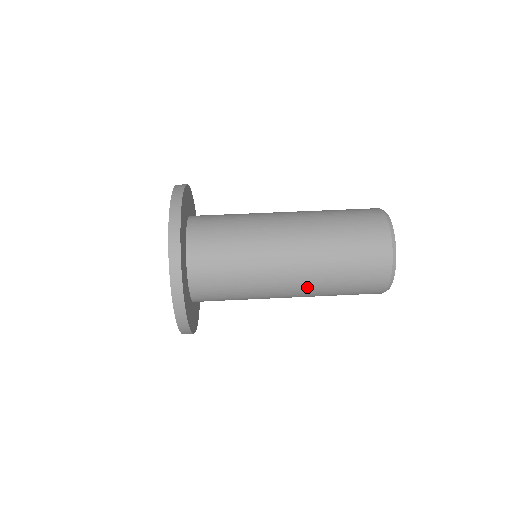
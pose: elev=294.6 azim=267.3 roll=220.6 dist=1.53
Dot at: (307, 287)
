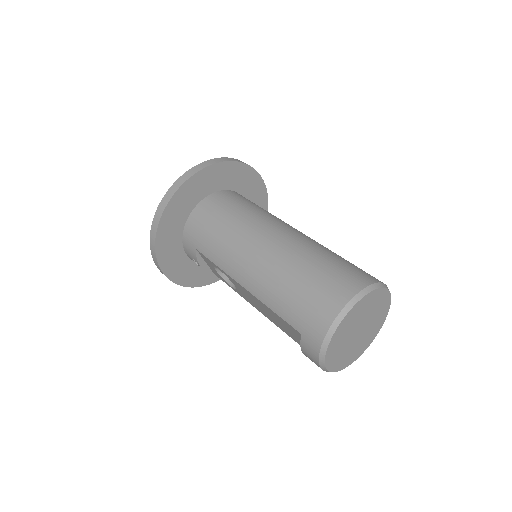
Dot at: (264, 269)
